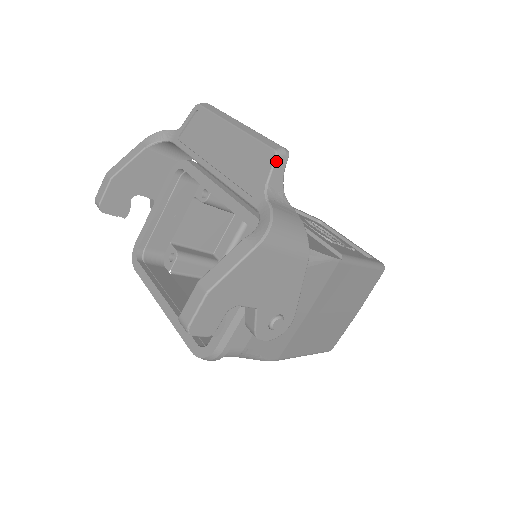
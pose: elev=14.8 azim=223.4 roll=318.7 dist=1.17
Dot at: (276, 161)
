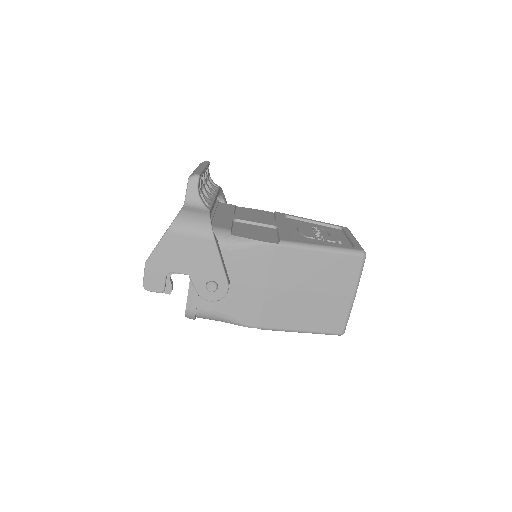
Dot at: (189, 183)
